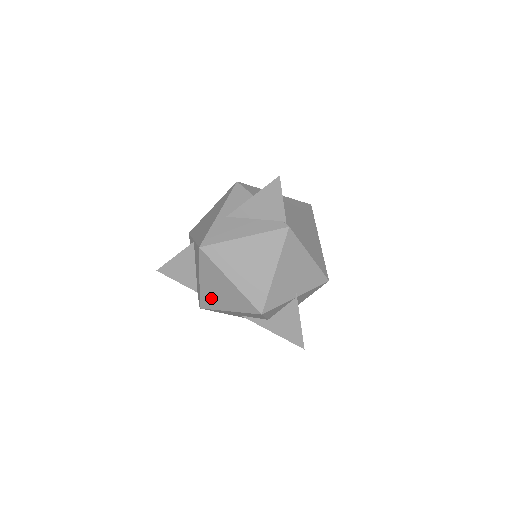
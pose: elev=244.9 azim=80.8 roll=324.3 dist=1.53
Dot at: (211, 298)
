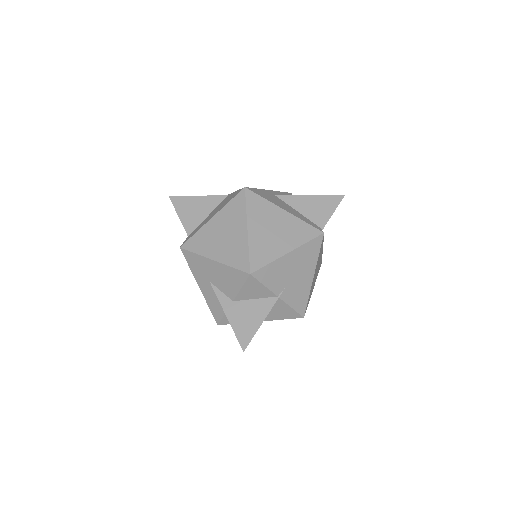
Dot at: (206, 240)
